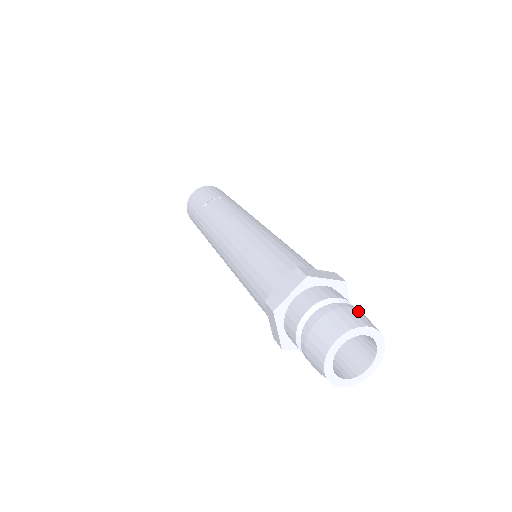
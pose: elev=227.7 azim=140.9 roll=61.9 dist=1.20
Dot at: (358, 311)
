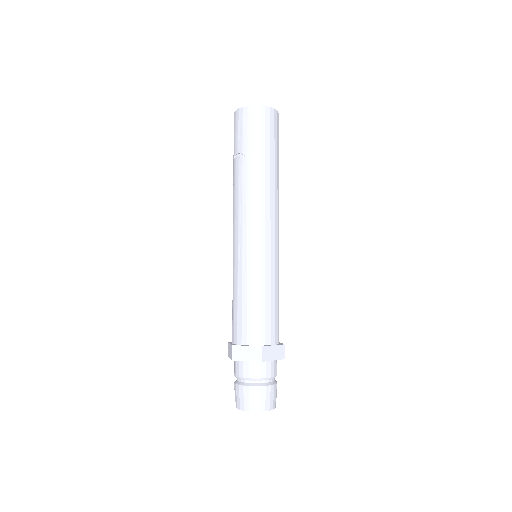
Dot at: (253, 394)
